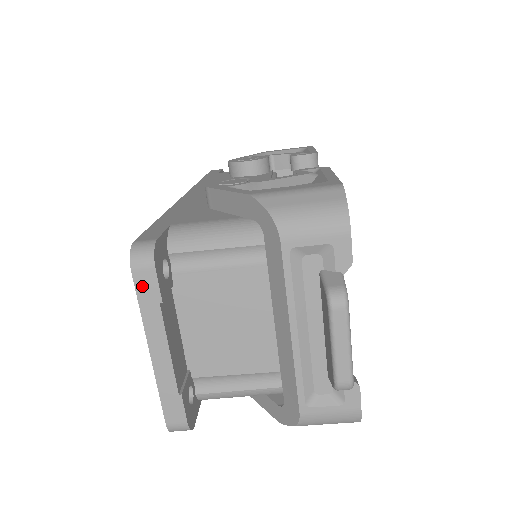
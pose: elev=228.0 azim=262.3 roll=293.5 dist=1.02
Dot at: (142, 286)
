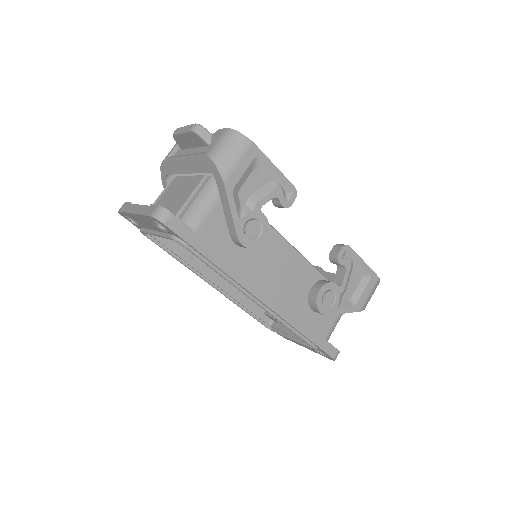
Dot at: (123, 209)
